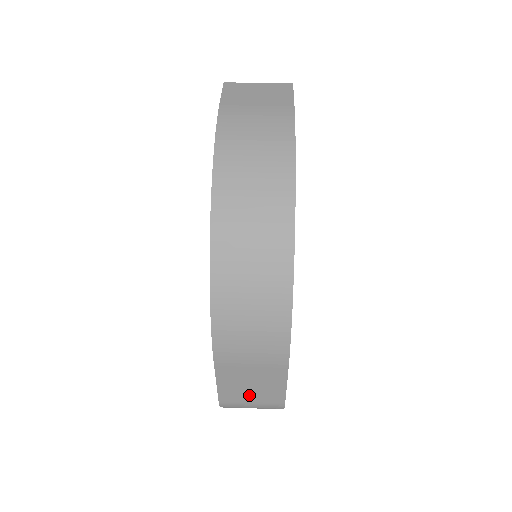
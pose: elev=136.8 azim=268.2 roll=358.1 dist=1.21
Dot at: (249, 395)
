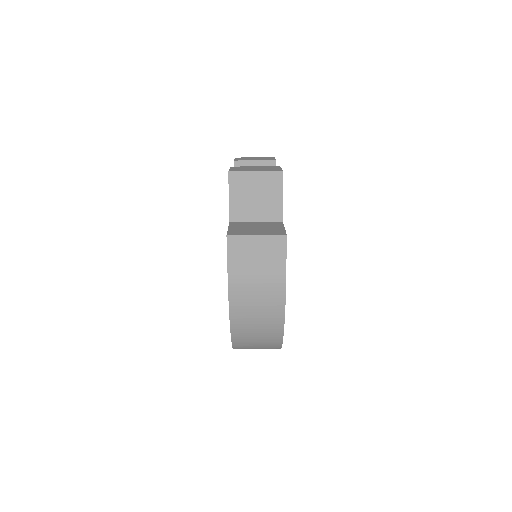
Dot at: occluded
